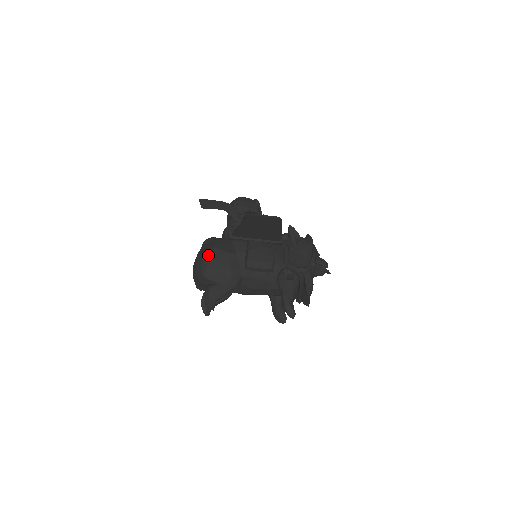
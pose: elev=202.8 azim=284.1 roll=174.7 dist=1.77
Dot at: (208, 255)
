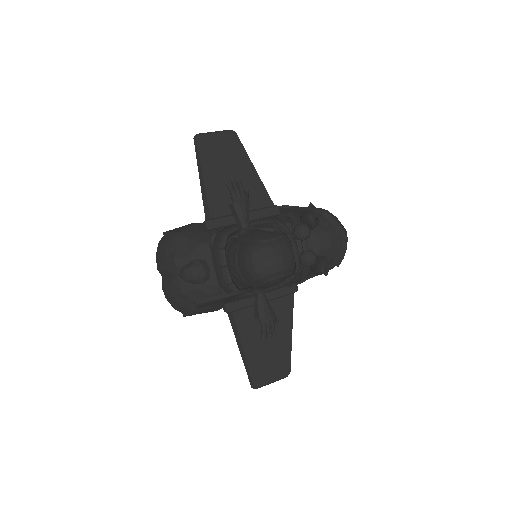
Dot at: (187, 315)
